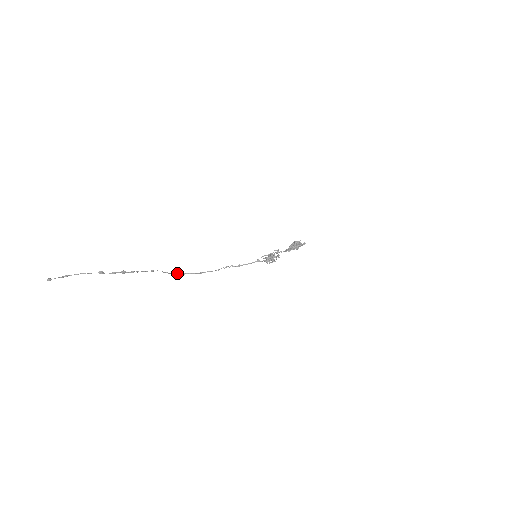
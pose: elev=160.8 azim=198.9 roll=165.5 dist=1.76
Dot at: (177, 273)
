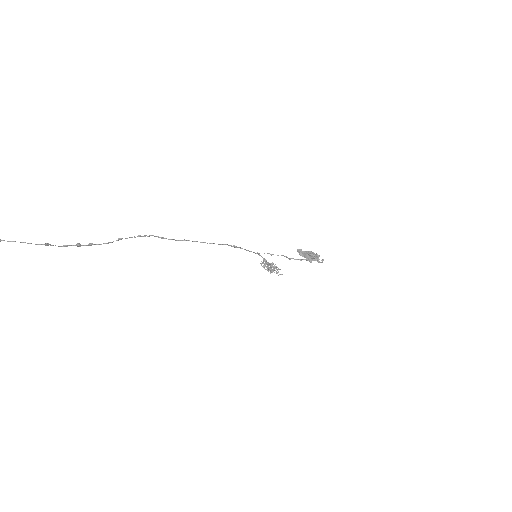
Dot at: (154, 236)
